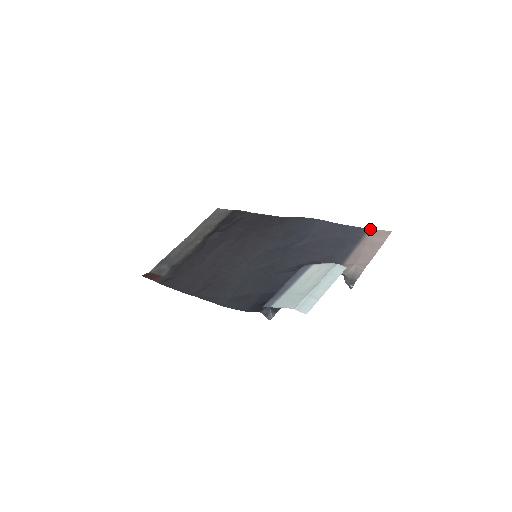
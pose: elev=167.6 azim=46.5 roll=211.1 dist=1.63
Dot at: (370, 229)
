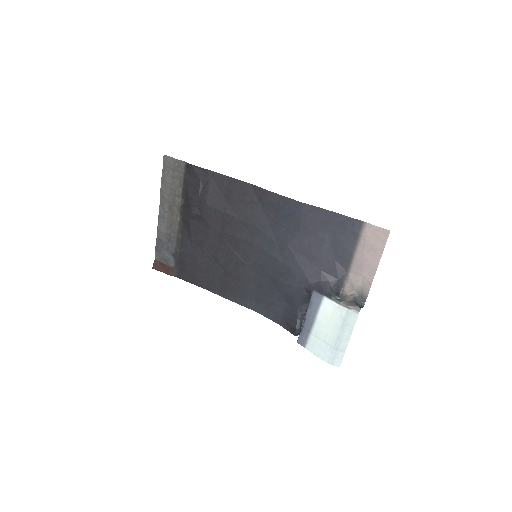
Dot at: (365, 223)
